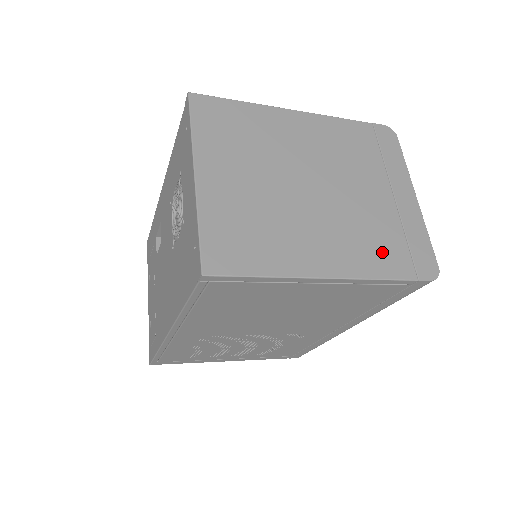
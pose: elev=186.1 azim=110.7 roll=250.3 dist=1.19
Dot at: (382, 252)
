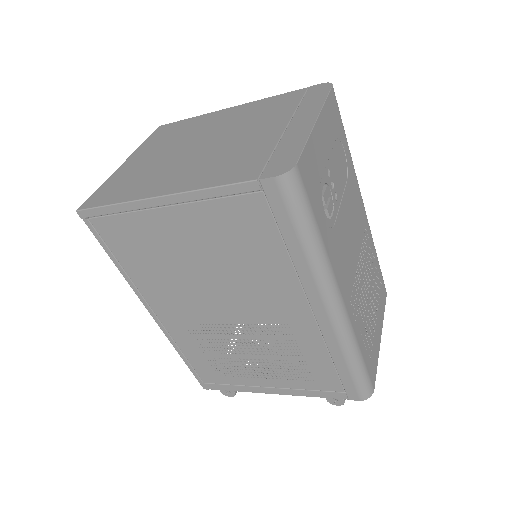
Dot at: (234, 168)
